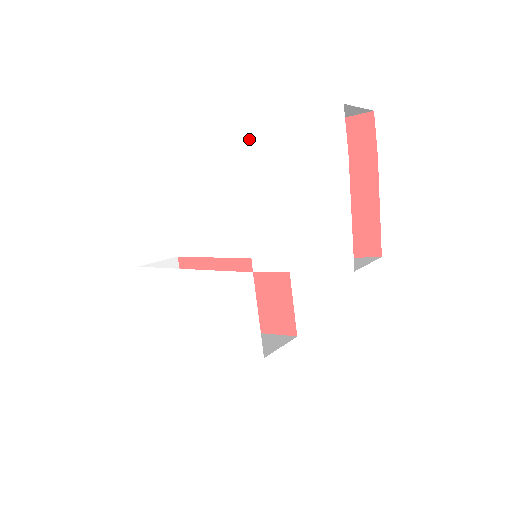
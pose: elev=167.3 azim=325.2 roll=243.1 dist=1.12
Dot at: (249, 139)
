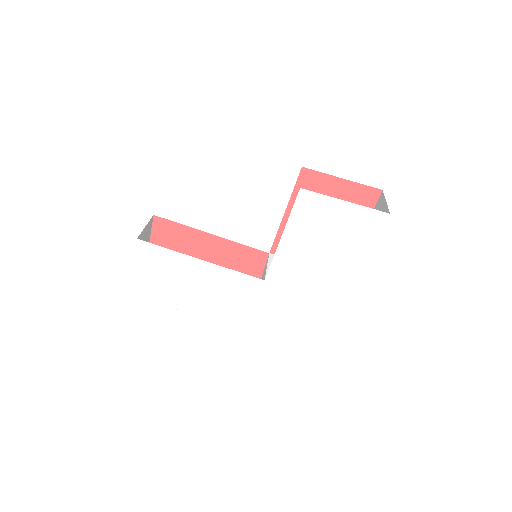
Dot at: (307, 198)
